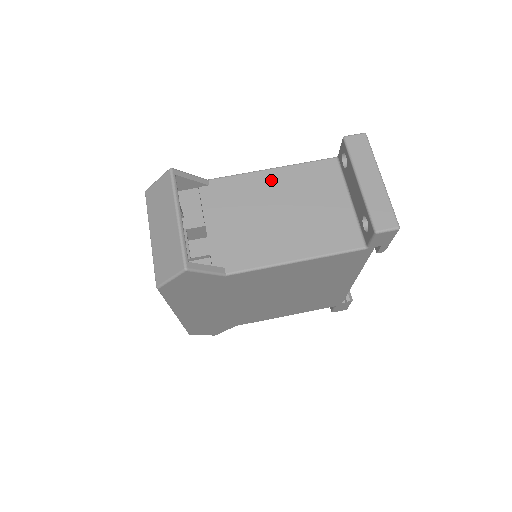
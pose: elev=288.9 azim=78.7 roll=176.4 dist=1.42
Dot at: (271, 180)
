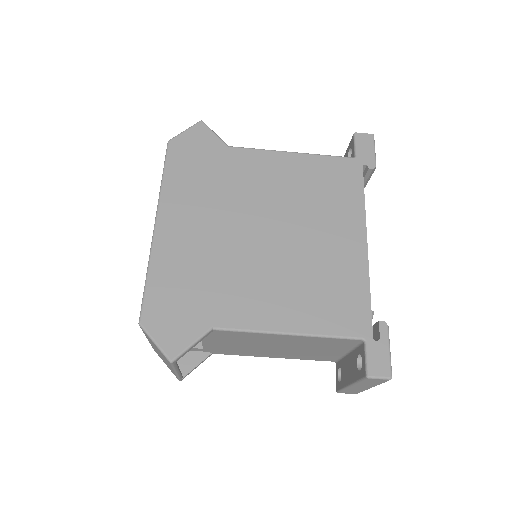
Dot at: (281, 339)
